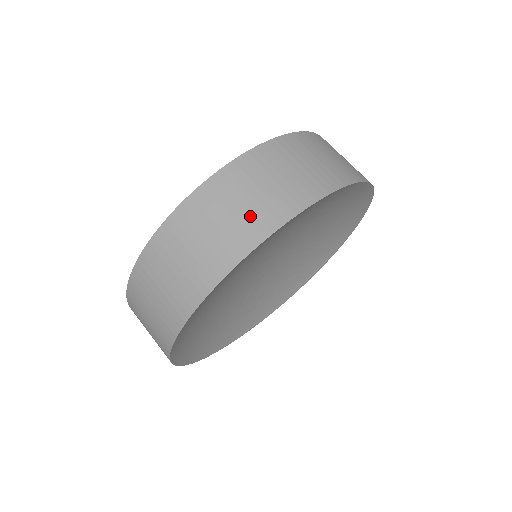
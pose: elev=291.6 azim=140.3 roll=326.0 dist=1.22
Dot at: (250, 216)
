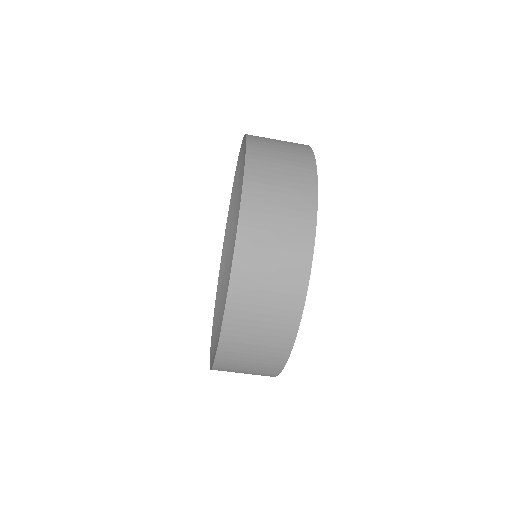
Dot at: occluded
